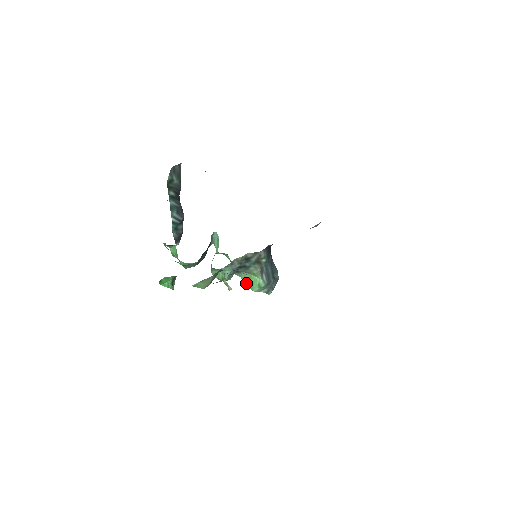
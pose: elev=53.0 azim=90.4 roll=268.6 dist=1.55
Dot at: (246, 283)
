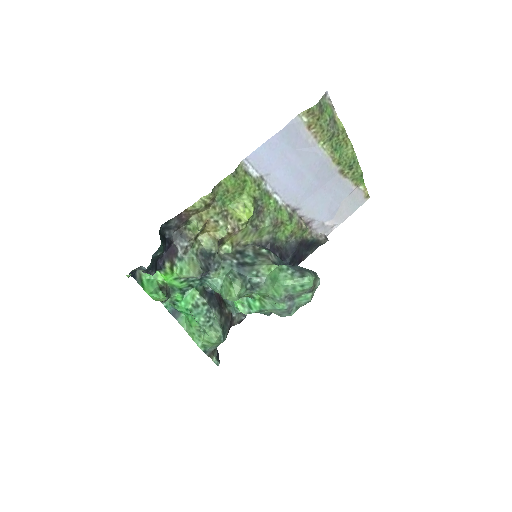
Dot at: (275, 291)
